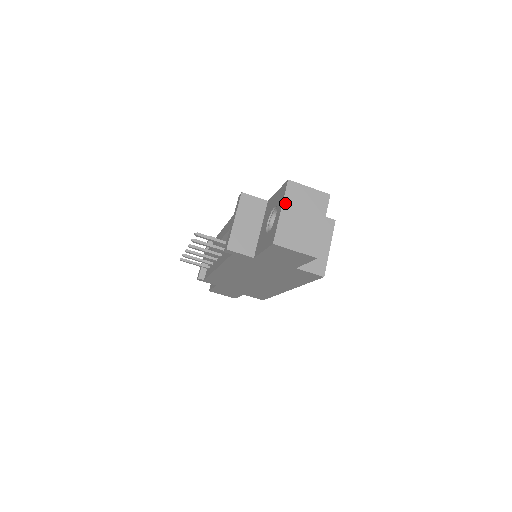
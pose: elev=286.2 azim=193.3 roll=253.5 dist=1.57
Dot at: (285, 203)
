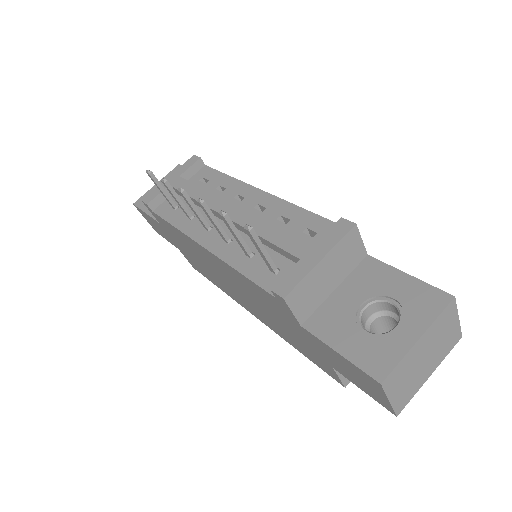
Dot at: (430, 329)
